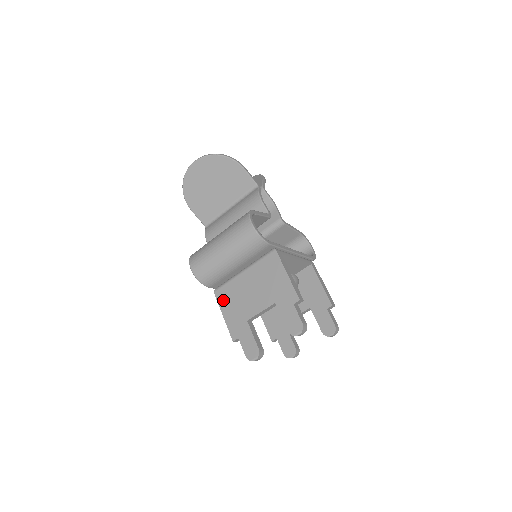
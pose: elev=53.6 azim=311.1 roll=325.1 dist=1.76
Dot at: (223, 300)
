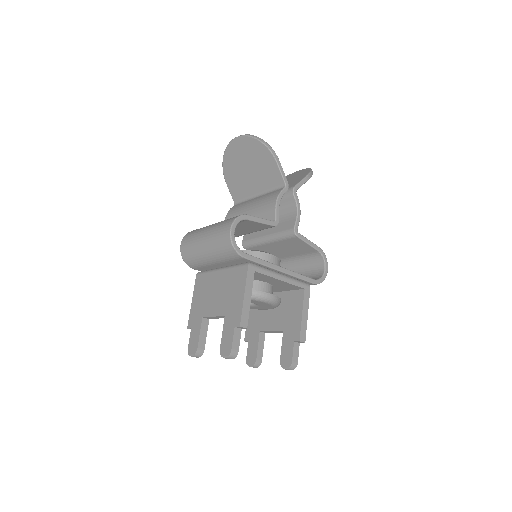
Dot at: (198, 286)
